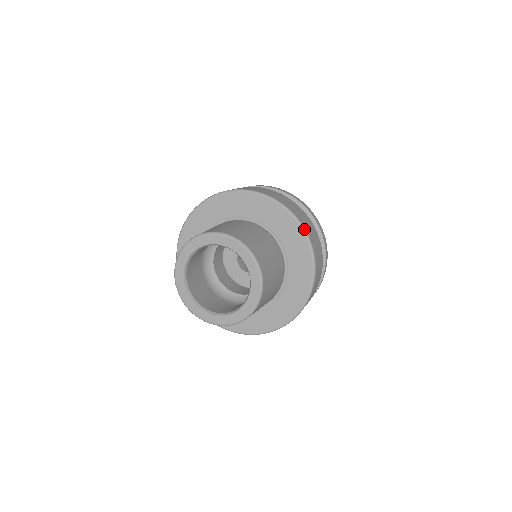
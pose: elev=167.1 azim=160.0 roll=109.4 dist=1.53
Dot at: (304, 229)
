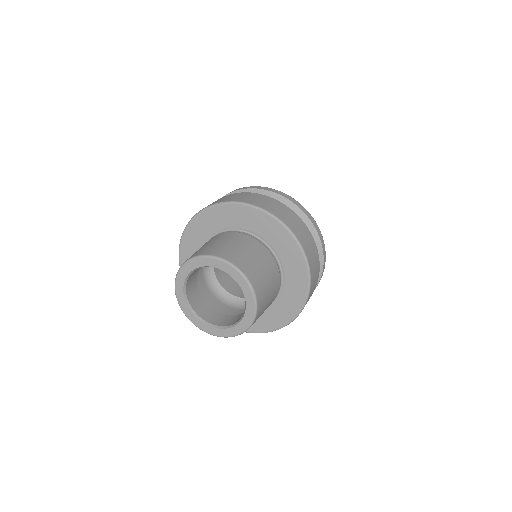
Dot at: (310, 278)
